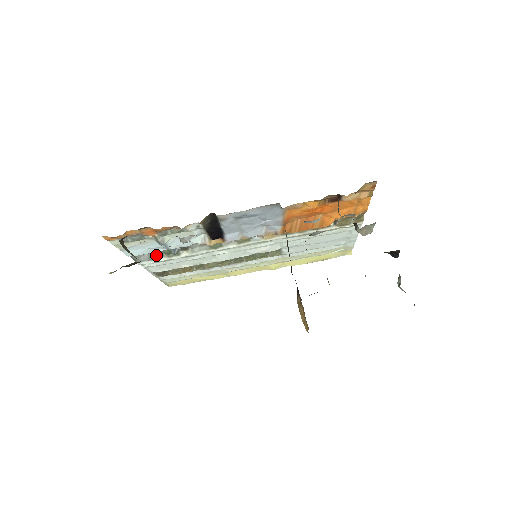
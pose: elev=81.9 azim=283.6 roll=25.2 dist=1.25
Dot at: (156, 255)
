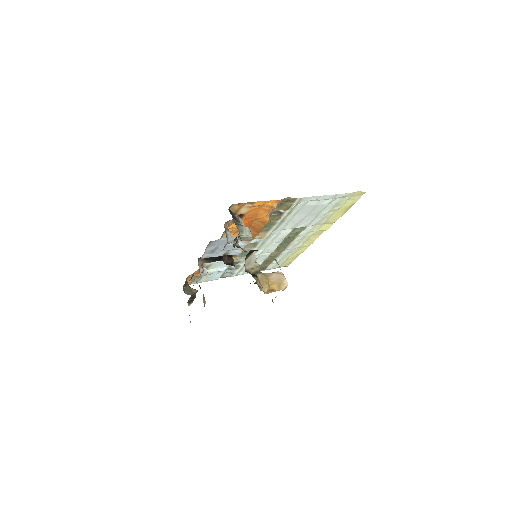
Dot at: (231, 271)
